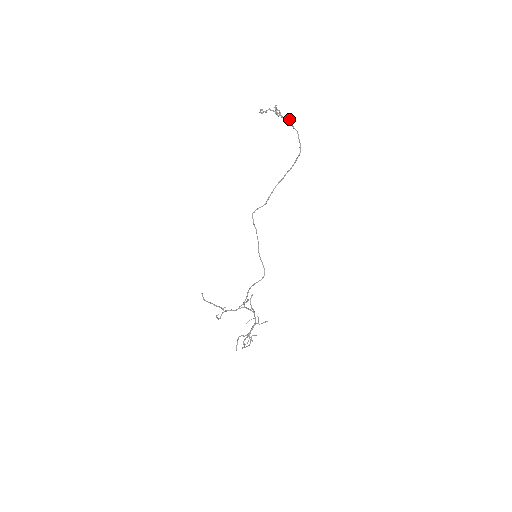
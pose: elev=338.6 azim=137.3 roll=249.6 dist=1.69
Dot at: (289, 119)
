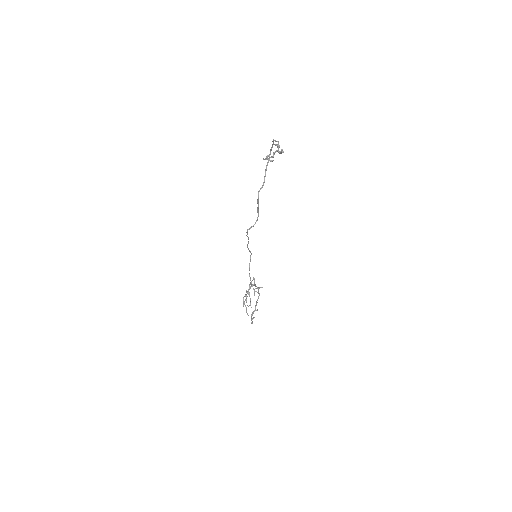
Dot at: occluded
